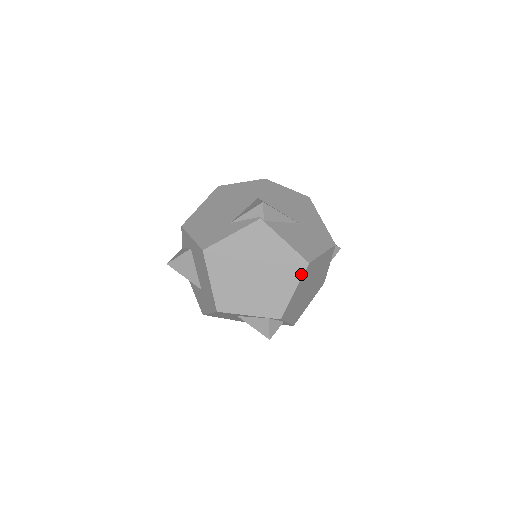
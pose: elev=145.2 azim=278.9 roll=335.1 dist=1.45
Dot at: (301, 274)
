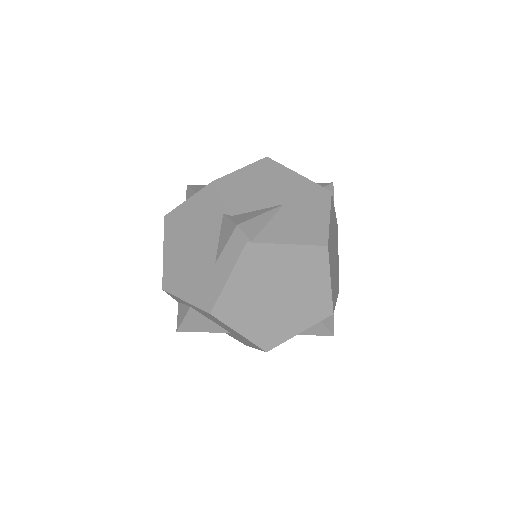
Dot at: (326, 262)
